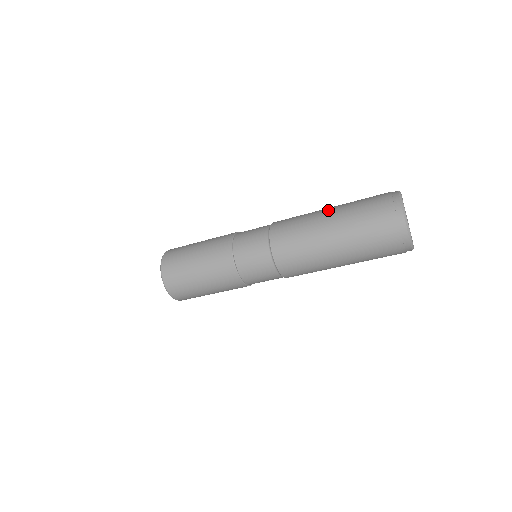
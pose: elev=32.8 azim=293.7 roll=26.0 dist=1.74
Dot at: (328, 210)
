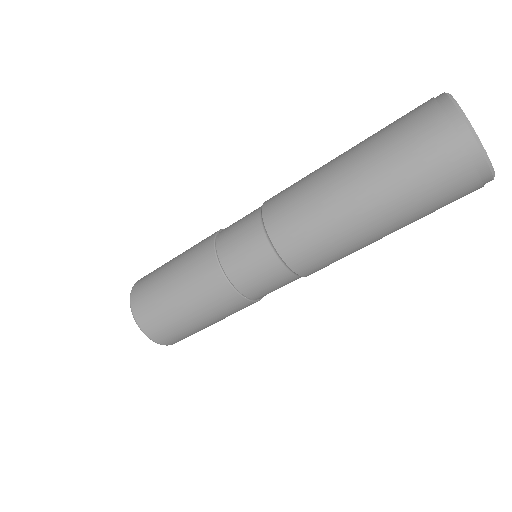
Dot at: occluded
